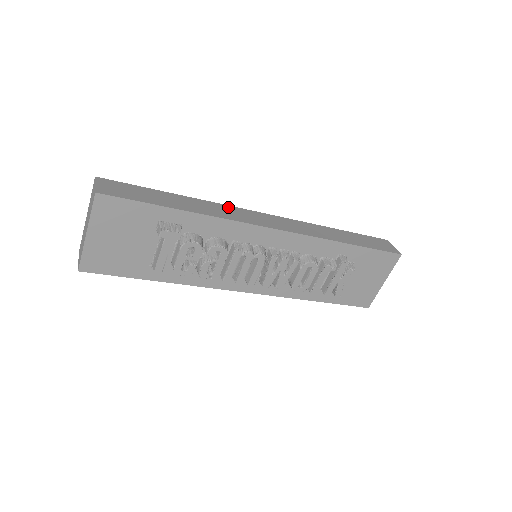
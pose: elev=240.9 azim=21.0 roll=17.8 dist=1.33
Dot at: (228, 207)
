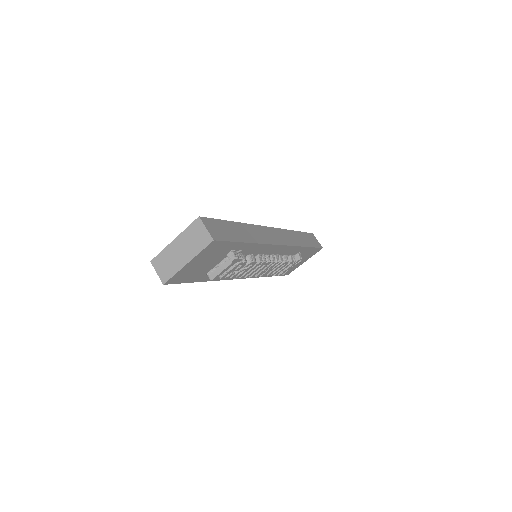
Dot at: (257, 227)
